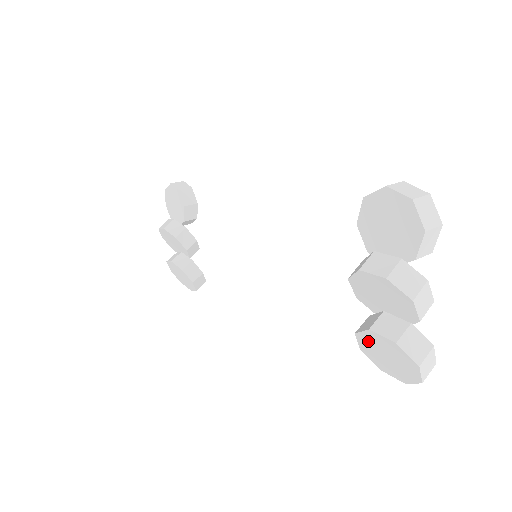
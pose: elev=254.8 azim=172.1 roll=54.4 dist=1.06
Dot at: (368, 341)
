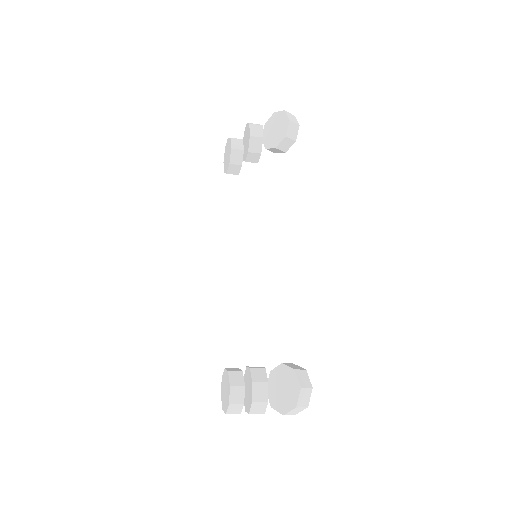
Dot at: (227, 380)
